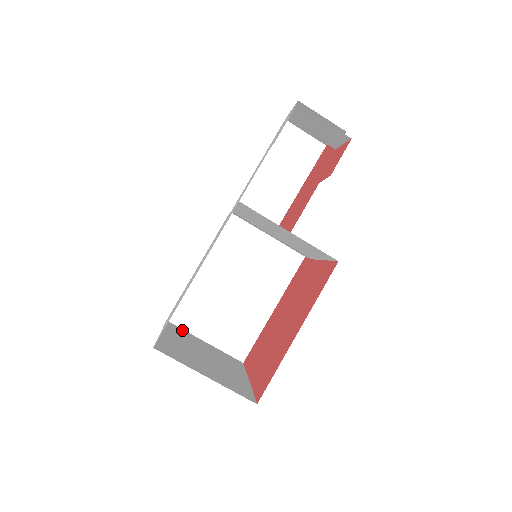
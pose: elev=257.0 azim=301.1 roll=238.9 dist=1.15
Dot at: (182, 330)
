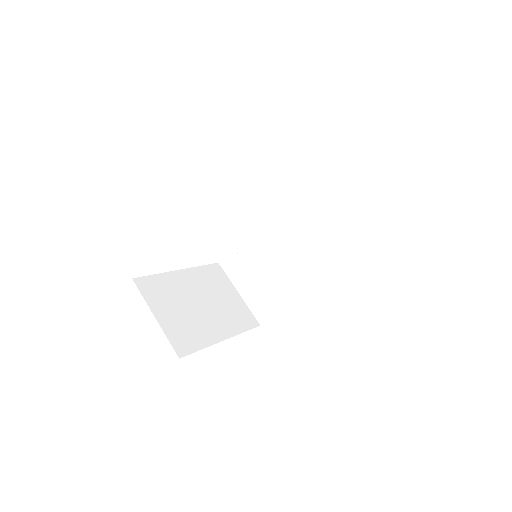
Dot at: occluded
